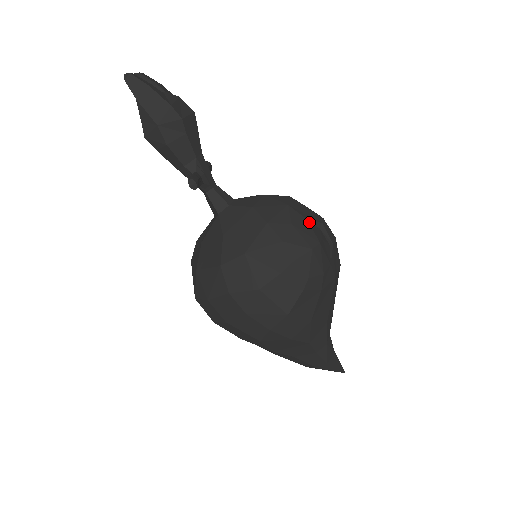
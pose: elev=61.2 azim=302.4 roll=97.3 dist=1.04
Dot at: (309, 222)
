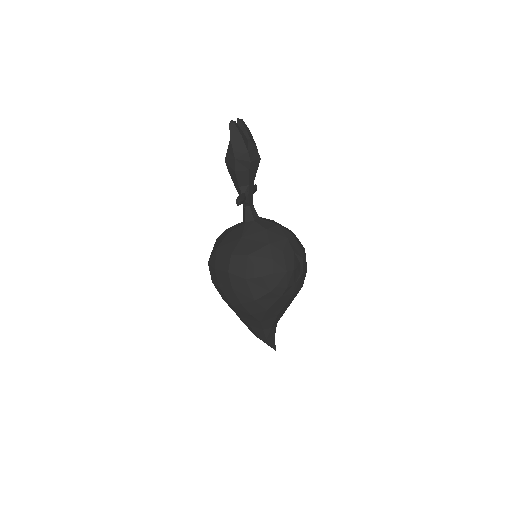
Dot at: (294, 255)
